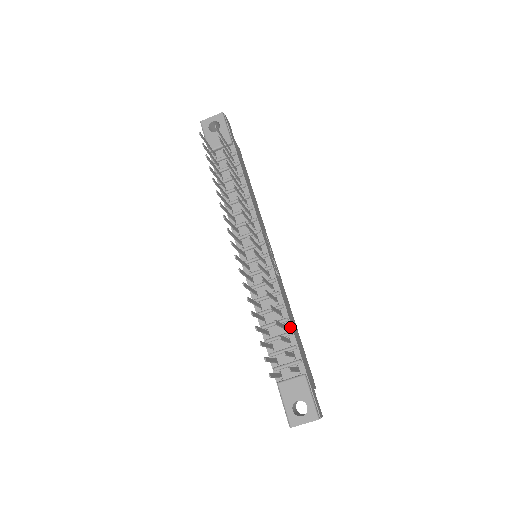
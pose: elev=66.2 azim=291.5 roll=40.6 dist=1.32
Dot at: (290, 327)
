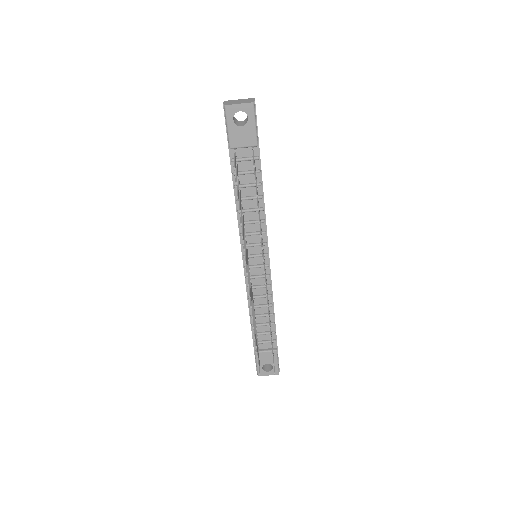
Dot at: (273, 319)
